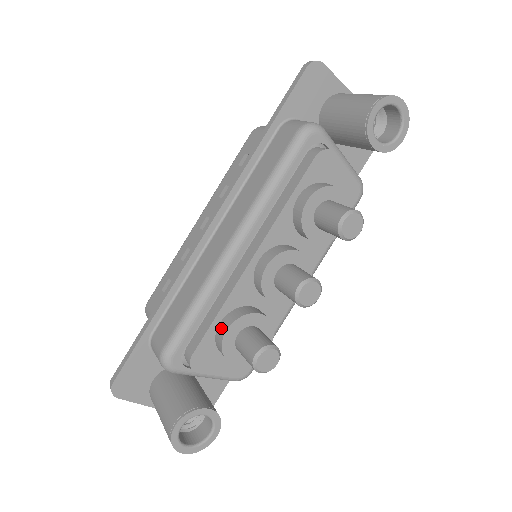
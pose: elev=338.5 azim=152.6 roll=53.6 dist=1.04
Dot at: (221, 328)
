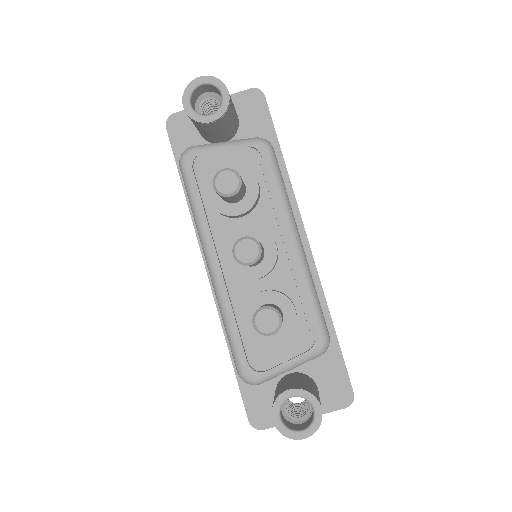
Dot at: (245, 326)
